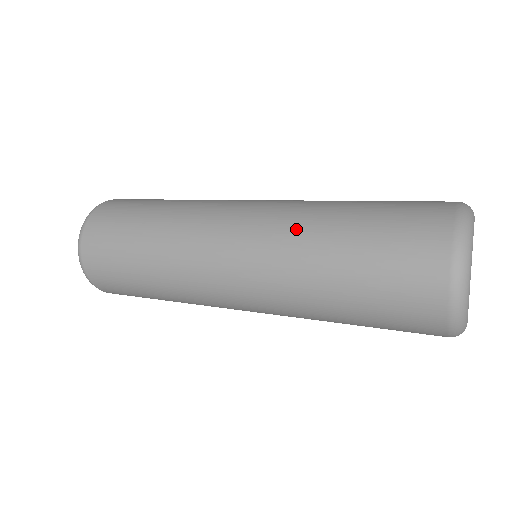
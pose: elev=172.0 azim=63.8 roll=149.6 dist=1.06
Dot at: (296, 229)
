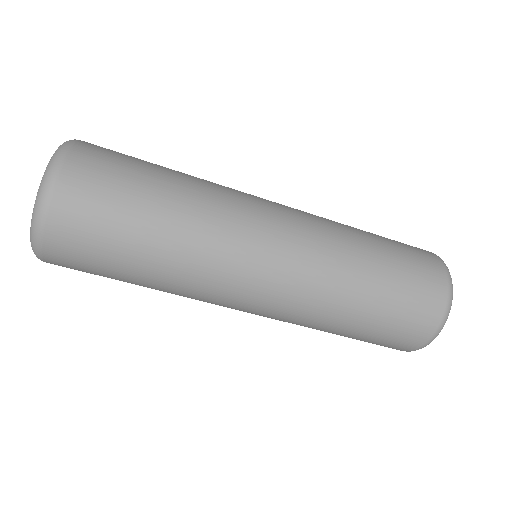
Dot at: occluded
